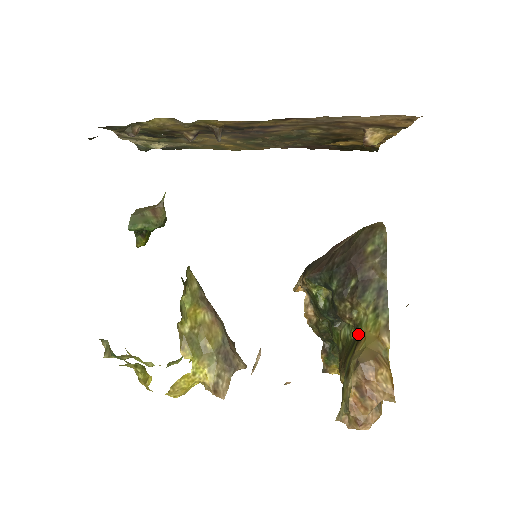
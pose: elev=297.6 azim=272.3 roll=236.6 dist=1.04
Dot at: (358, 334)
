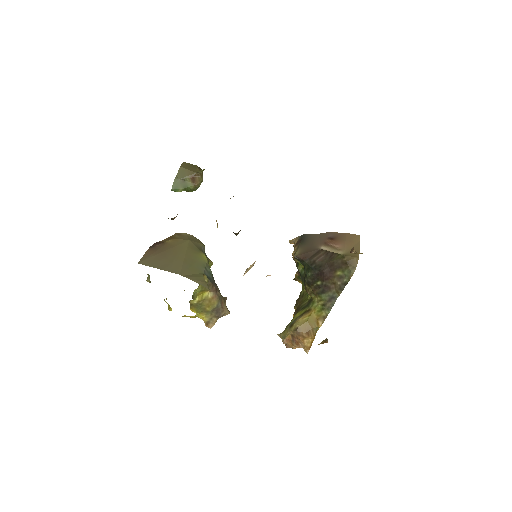
Dot at: (309, 307)
